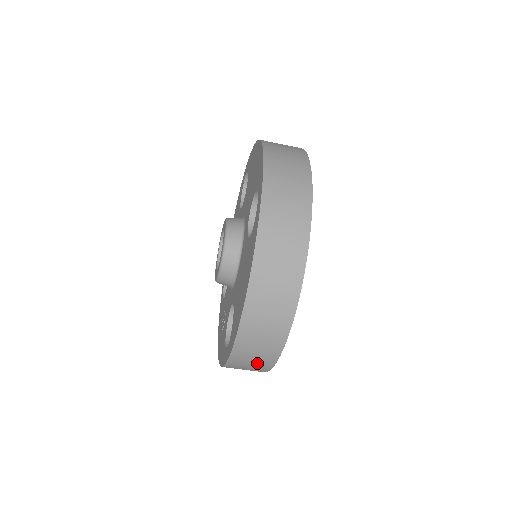
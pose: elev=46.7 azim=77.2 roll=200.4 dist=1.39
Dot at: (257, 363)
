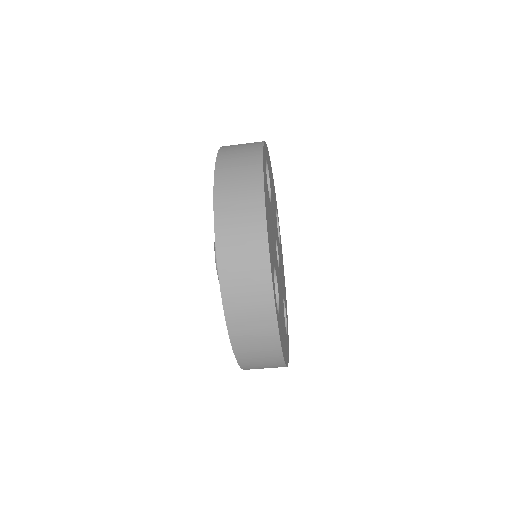
Dot at: occluded
